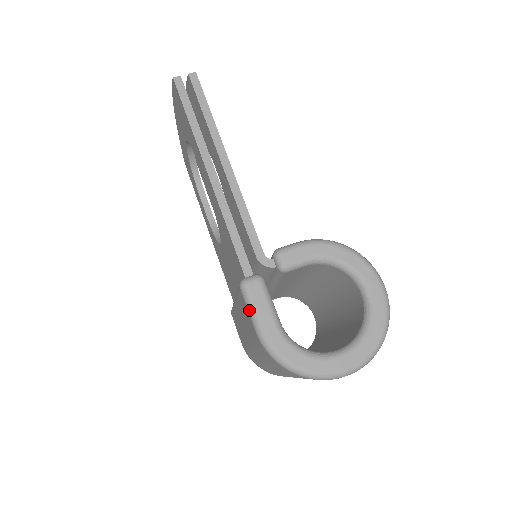
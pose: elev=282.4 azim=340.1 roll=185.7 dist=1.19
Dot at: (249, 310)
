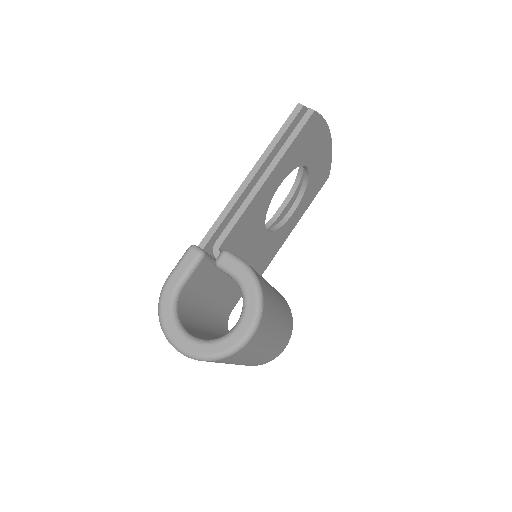
Dot at: (178, 262)
